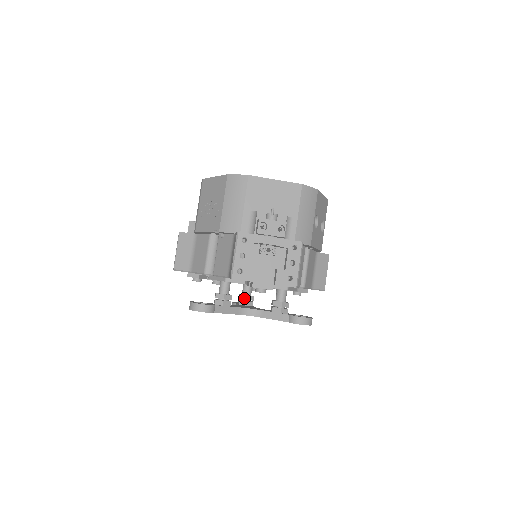
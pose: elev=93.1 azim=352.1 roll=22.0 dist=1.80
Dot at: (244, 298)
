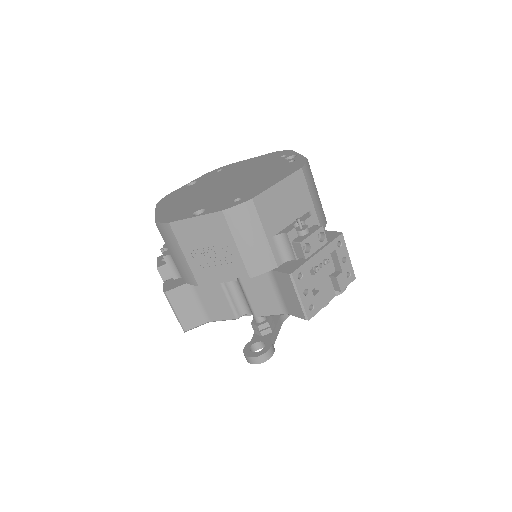
Dot at: occluded
